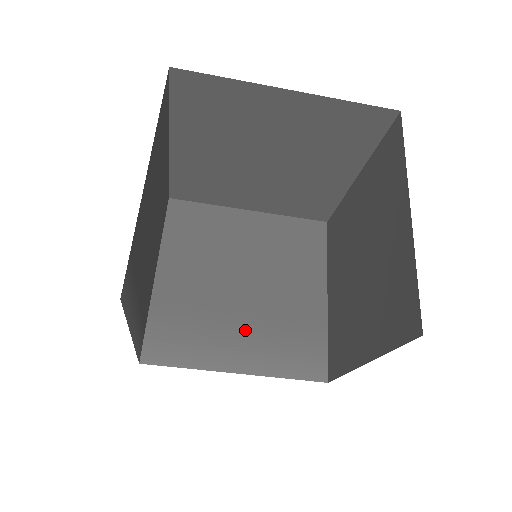
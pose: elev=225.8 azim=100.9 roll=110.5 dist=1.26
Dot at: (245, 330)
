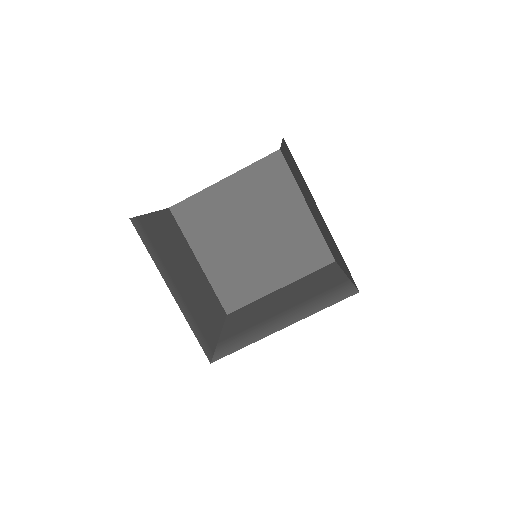
Dot at: (286, 315)
